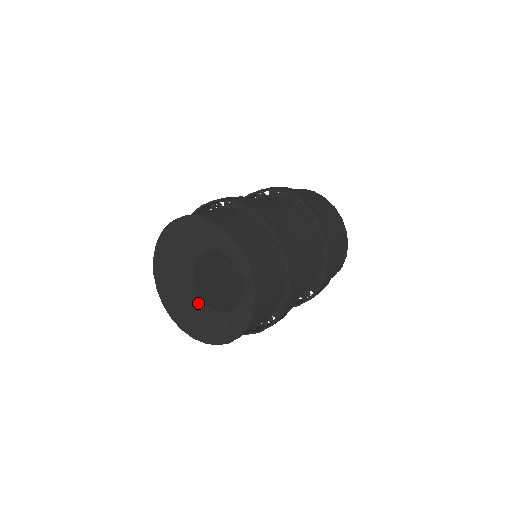
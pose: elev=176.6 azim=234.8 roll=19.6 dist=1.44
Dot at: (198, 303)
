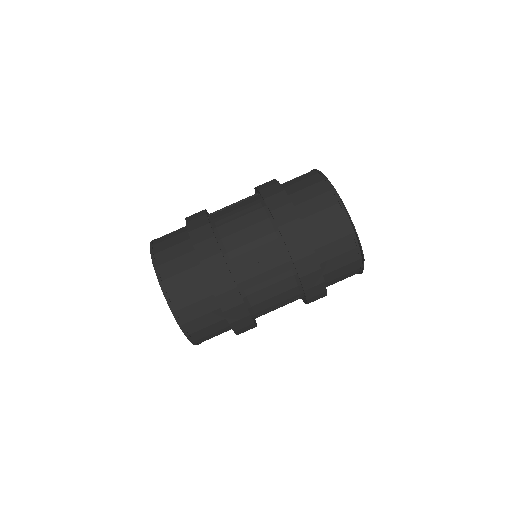
Dot at: occluded
